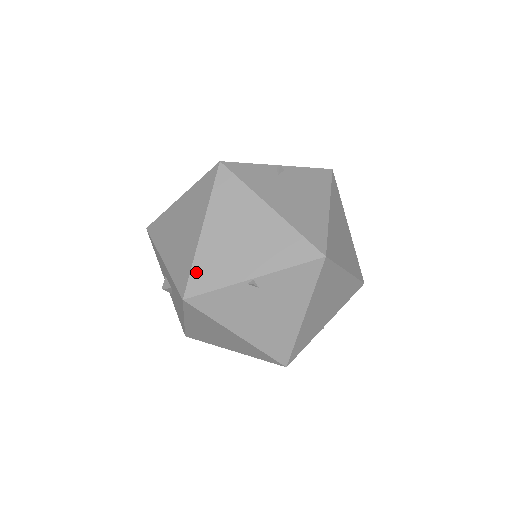
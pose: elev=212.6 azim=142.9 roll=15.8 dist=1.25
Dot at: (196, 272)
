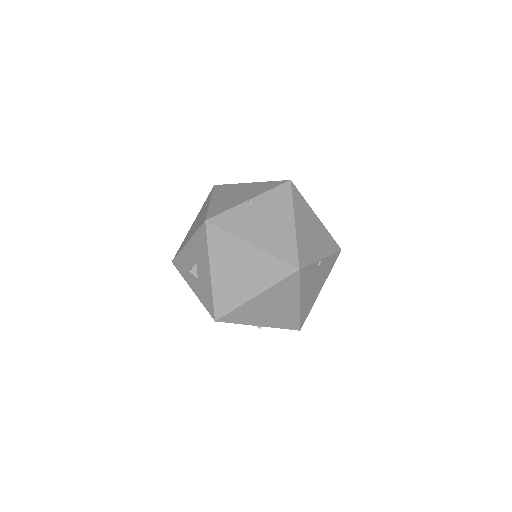
Dot at: (211, 211)
